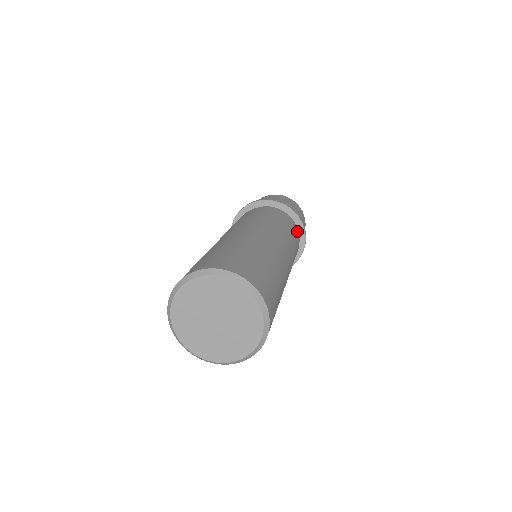
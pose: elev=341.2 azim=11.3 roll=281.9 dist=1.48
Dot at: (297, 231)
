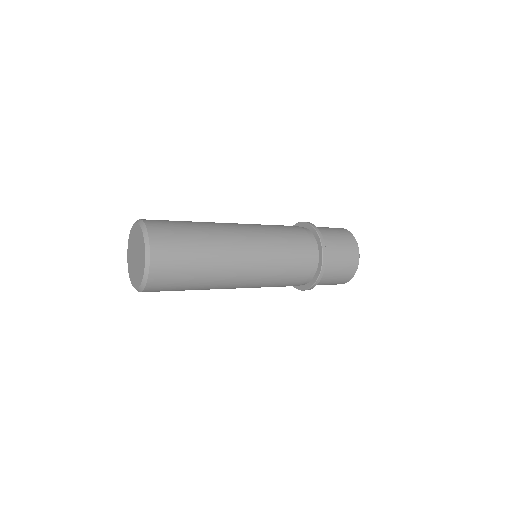
Dot at: (308, 238)
